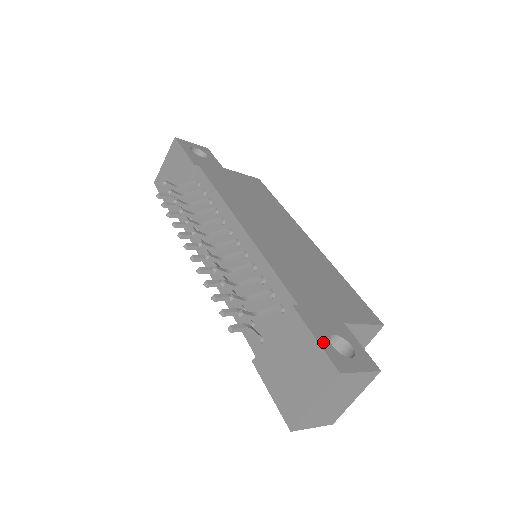
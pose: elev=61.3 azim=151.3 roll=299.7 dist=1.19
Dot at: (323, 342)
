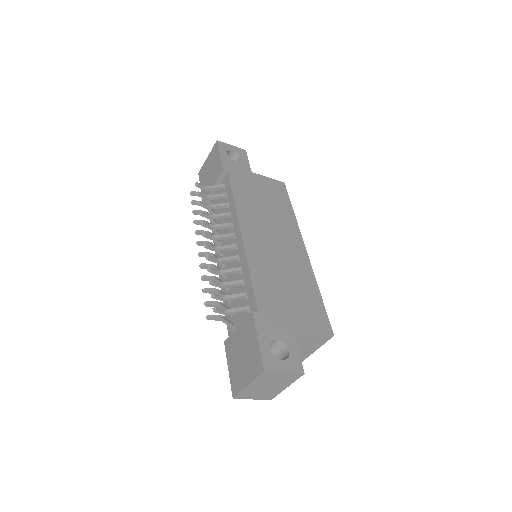
Dot at: (263, 345)
